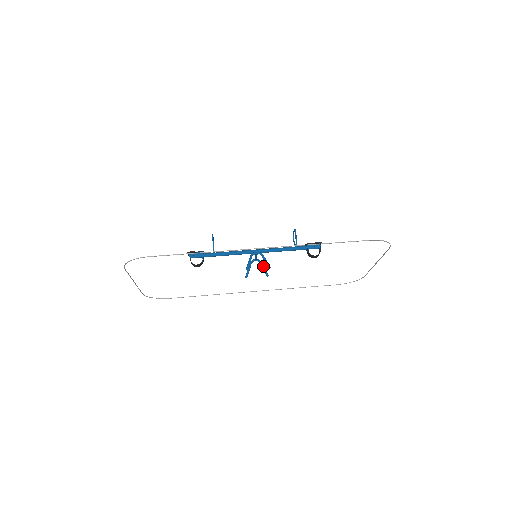
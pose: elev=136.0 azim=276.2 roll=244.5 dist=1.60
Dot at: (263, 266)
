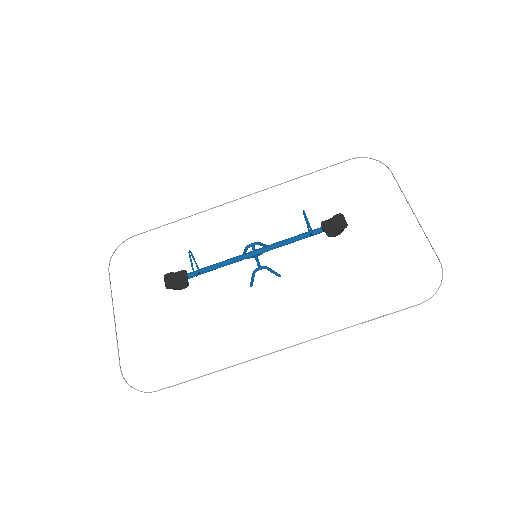
Dot at: (263, 246)
